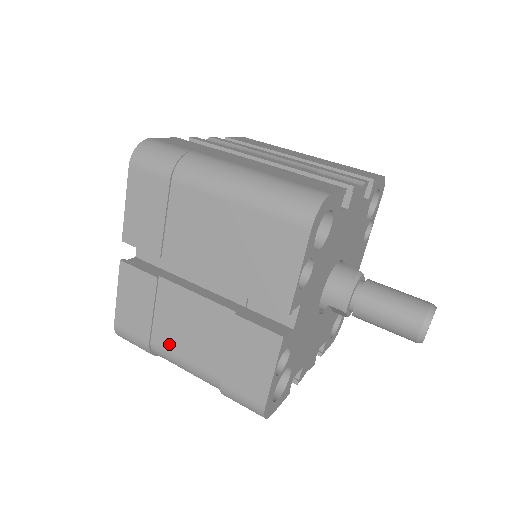
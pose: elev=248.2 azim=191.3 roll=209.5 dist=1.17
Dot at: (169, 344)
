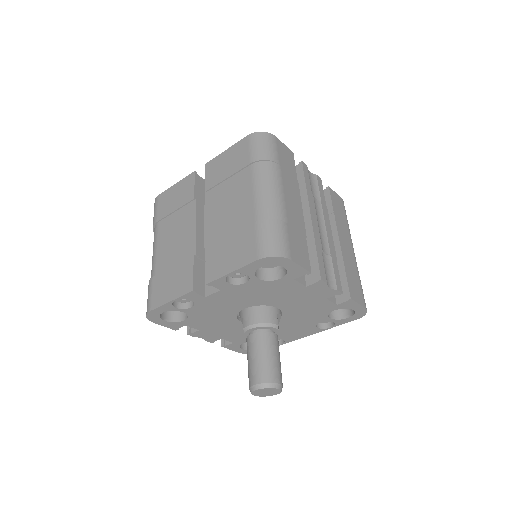
Dot at: (162, 233)
